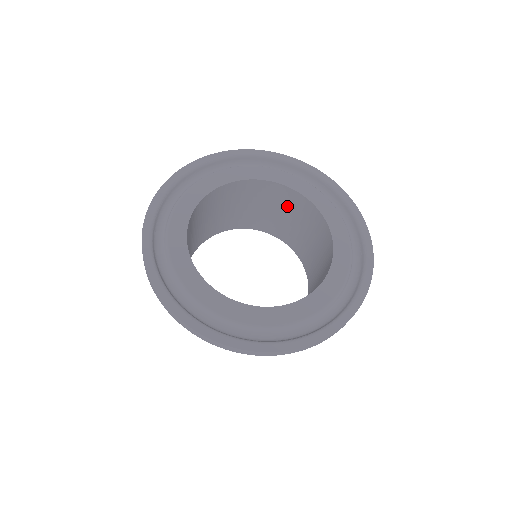
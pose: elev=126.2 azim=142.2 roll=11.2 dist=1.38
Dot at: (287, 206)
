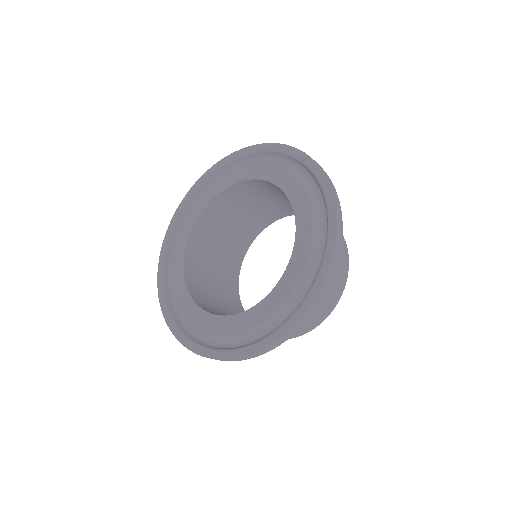
Dot at: (248, 197)
